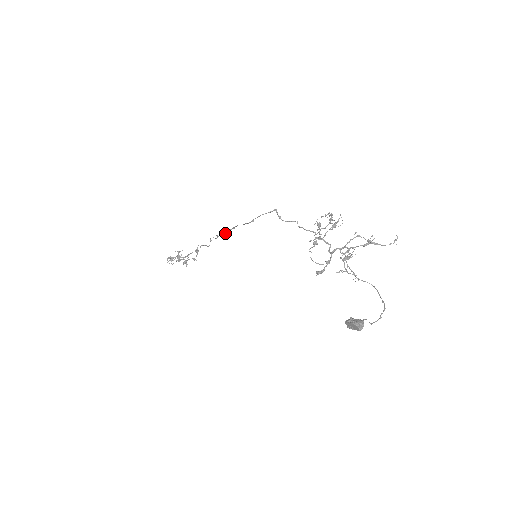
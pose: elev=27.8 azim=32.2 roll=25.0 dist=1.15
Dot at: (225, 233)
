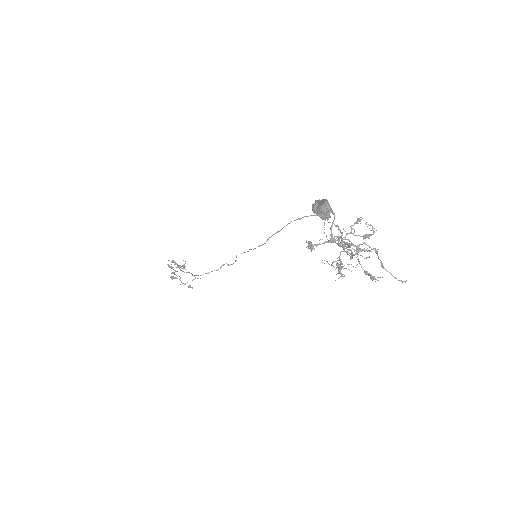
Dot at: occluded
